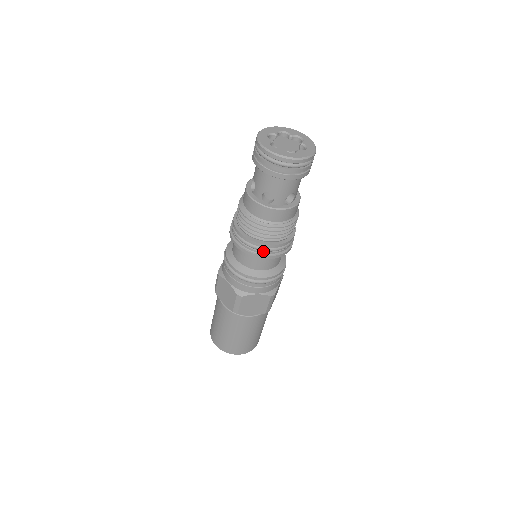
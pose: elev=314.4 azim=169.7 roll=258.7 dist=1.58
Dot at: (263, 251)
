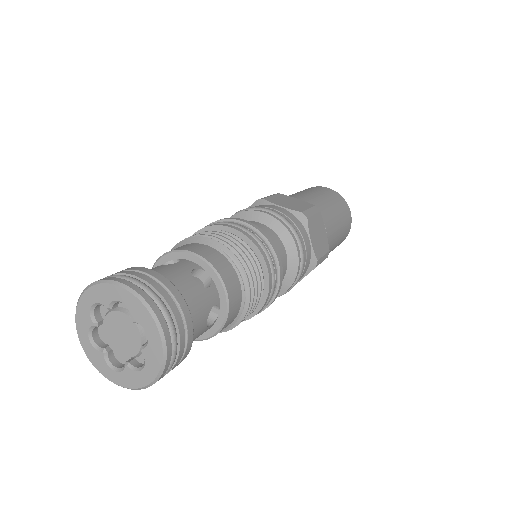
Dot at: occluded
